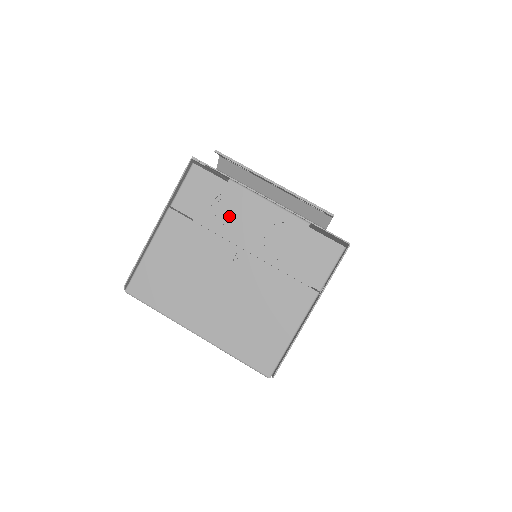
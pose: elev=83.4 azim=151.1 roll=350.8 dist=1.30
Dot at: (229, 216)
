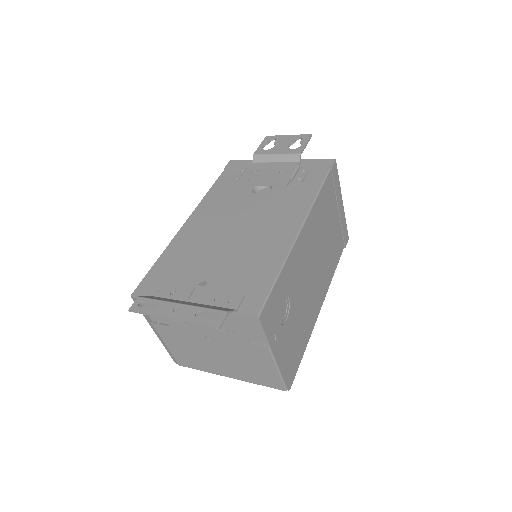
Dot at: occluded
